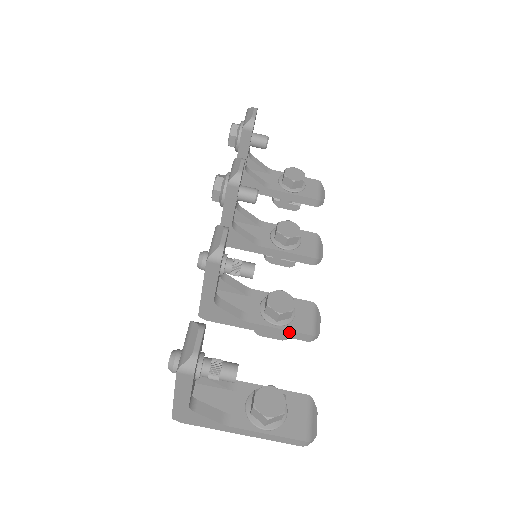
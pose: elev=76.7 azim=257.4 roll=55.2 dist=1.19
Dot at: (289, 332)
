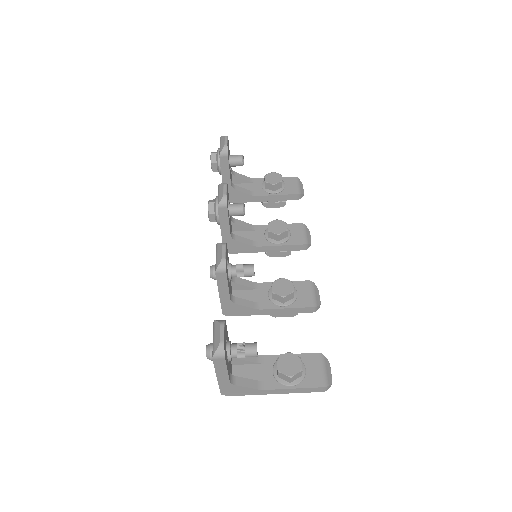
Dot at: (295, 309)
